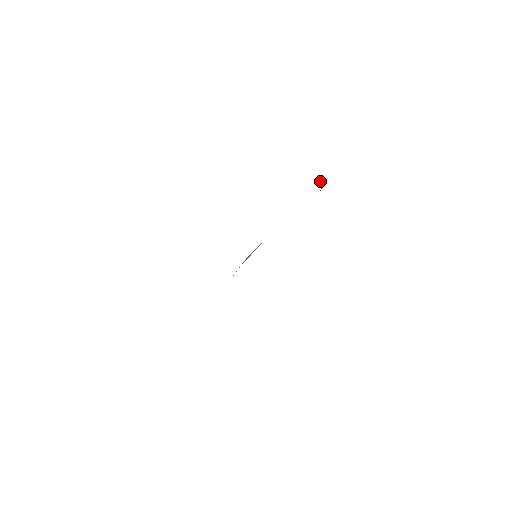
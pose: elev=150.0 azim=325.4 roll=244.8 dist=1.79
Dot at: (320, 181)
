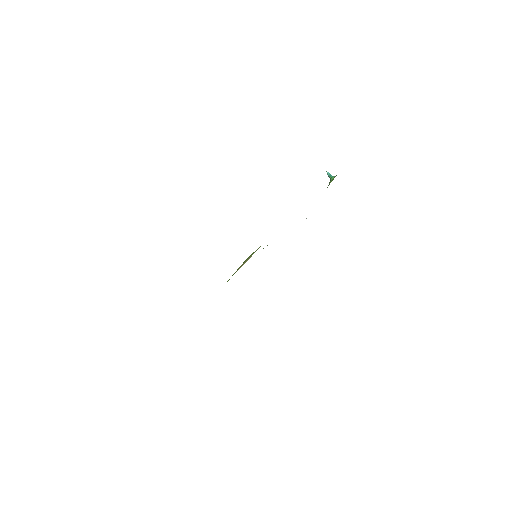
Dot at: (329, 174)
